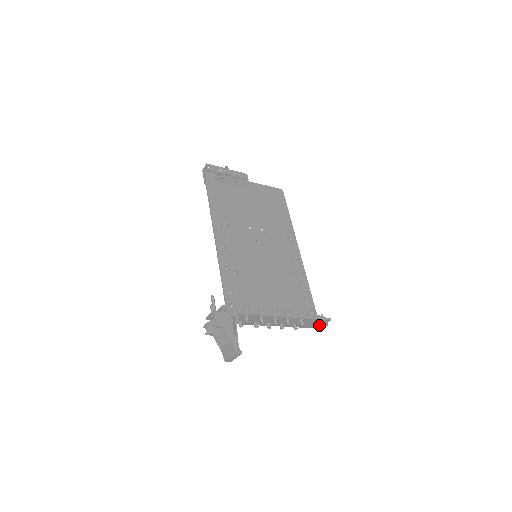
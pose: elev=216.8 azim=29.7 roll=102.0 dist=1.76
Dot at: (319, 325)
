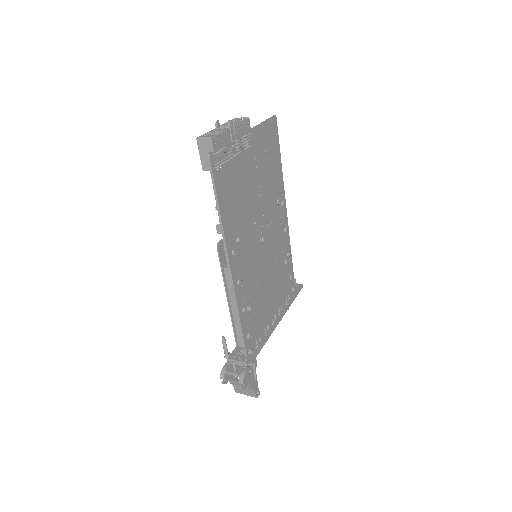
Dot at: occluded
